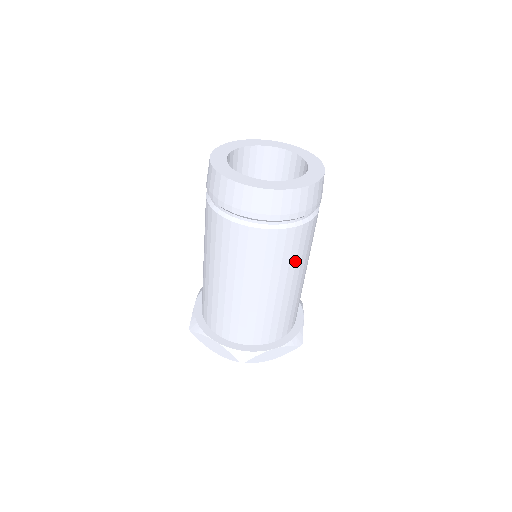
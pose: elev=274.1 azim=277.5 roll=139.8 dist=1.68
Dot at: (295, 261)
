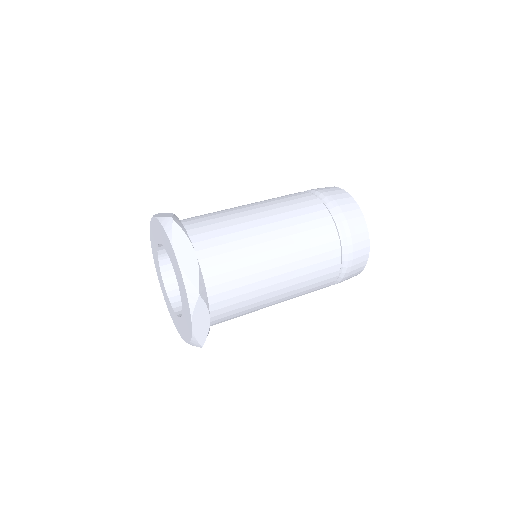
Dot at: (302, 240)
